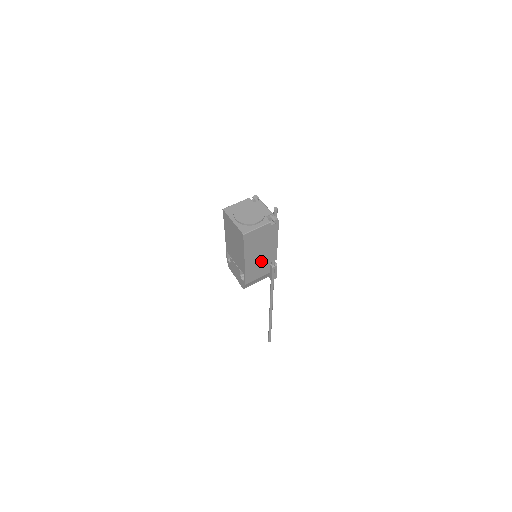
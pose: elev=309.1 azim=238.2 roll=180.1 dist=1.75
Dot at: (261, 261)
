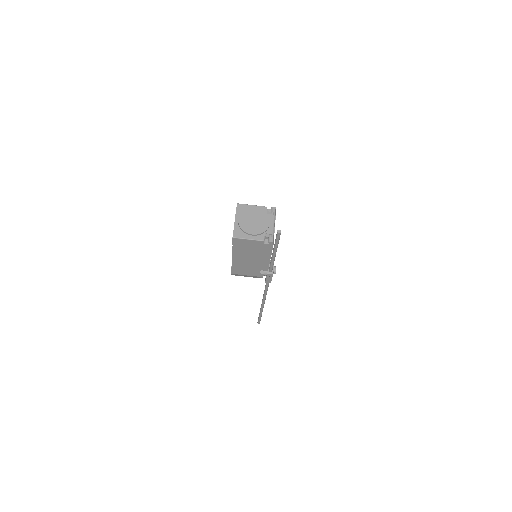
Dot at: (250, 264)
